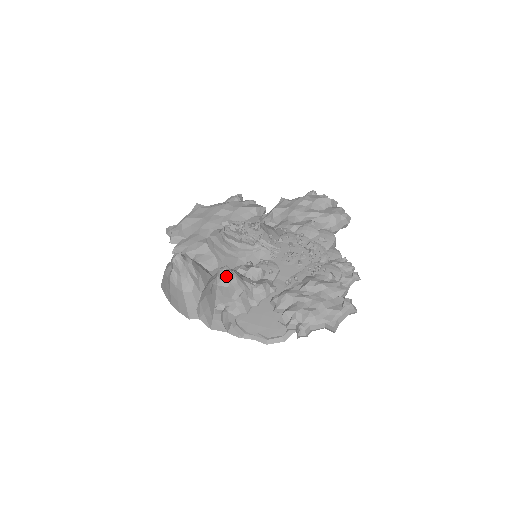
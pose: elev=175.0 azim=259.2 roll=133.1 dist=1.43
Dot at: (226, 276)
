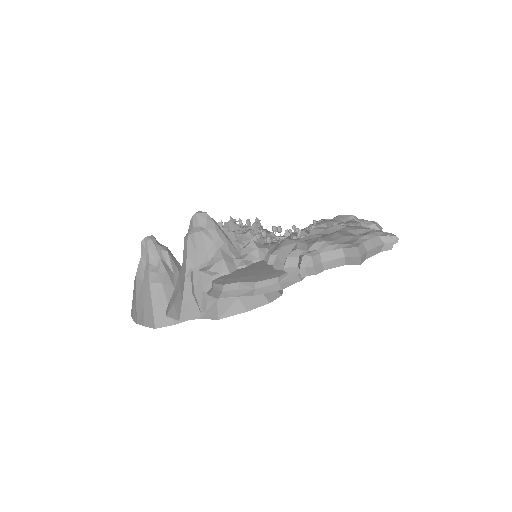
Dot at: (200, 219)
